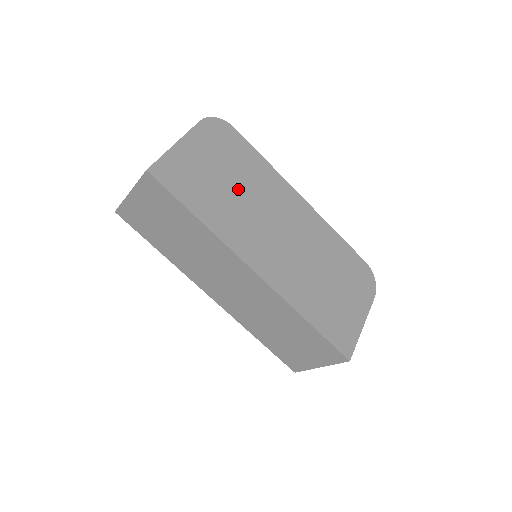
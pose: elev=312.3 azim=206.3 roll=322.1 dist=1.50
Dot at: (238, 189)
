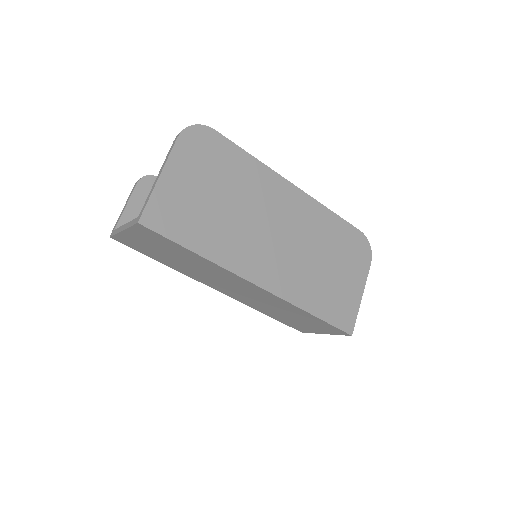
Dot at: (230, 204)
